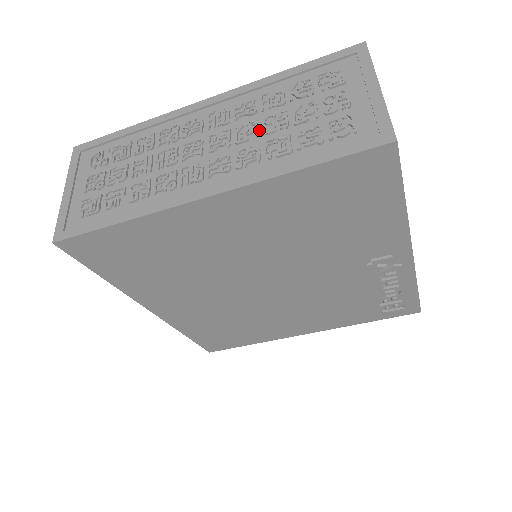
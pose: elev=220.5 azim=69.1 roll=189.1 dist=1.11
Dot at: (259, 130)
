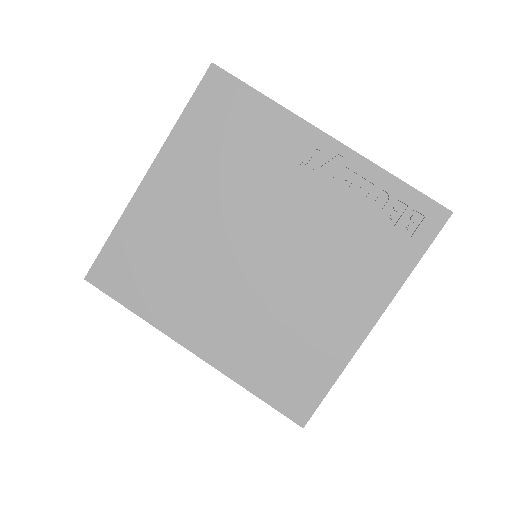
Dot at: occluded
